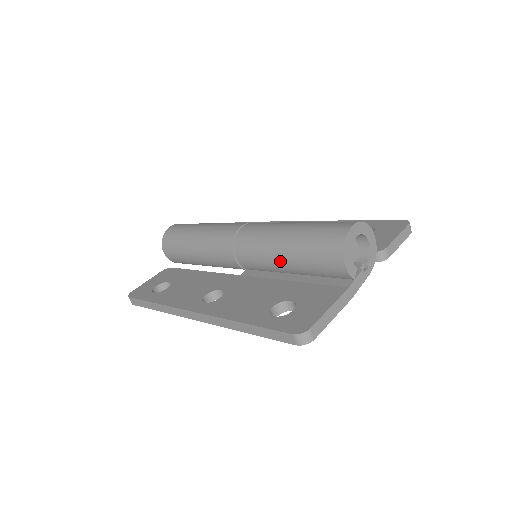
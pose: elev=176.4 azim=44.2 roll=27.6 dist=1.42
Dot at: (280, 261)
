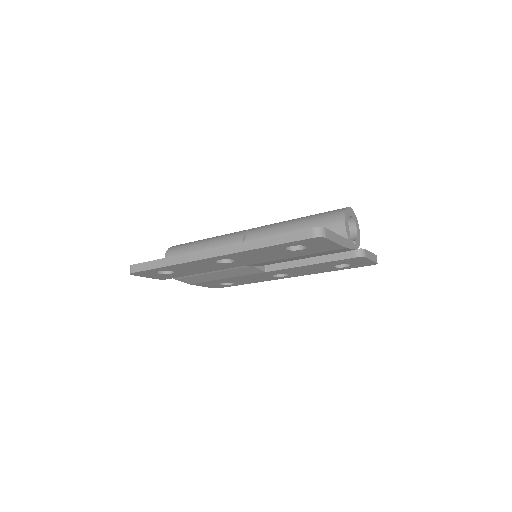
Dot at: occluded
